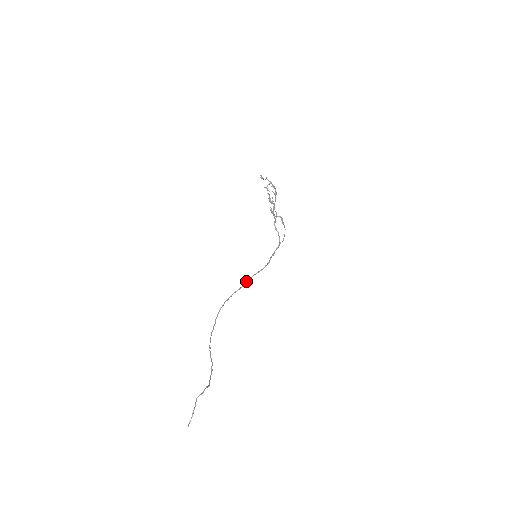
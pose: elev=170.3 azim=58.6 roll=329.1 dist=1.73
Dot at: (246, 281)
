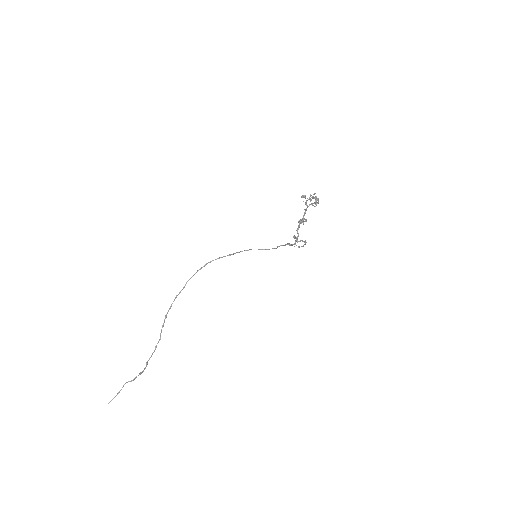
Dot at: (240, 251)
